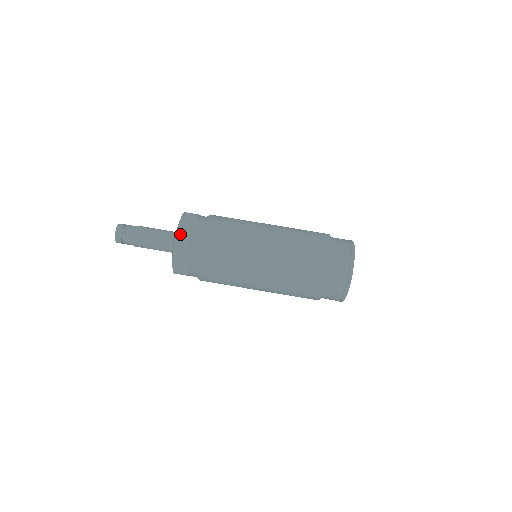
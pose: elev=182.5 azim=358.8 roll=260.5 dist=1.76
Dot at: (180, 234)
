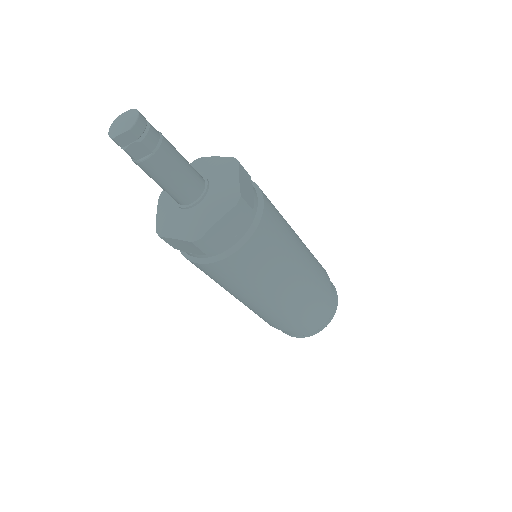
Dot at: (210, 236)
